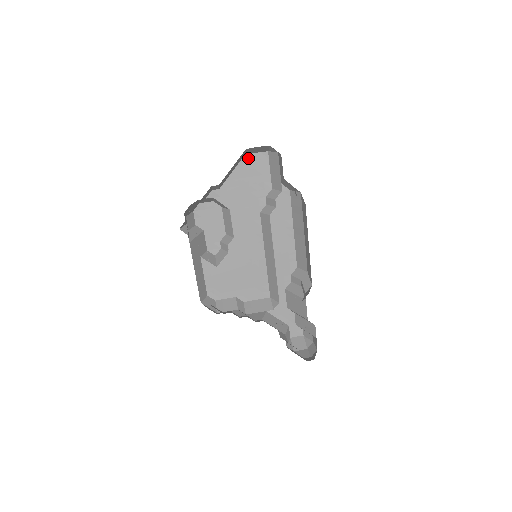
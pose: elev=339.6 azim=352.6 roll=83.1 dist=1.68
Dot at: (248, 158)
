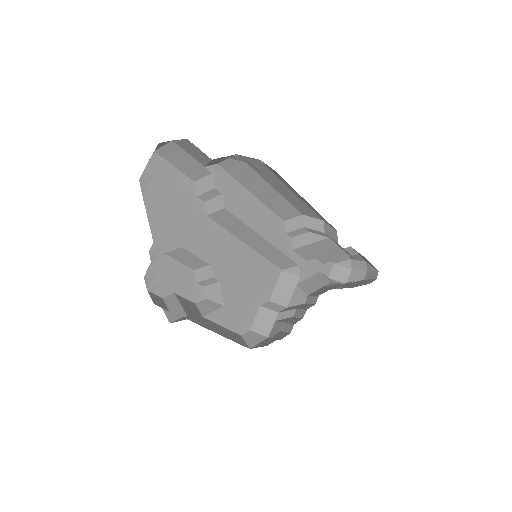
Dot at: (145, 180)
